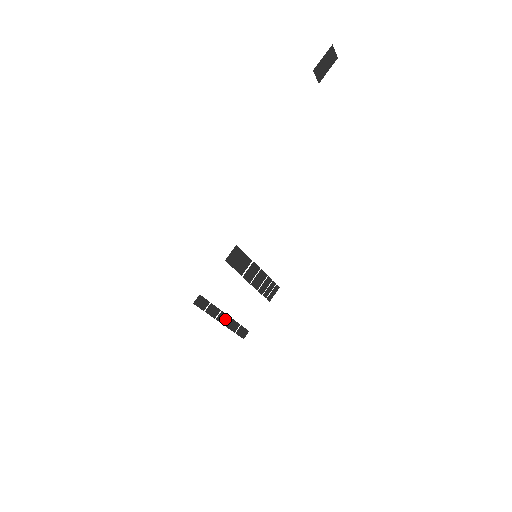
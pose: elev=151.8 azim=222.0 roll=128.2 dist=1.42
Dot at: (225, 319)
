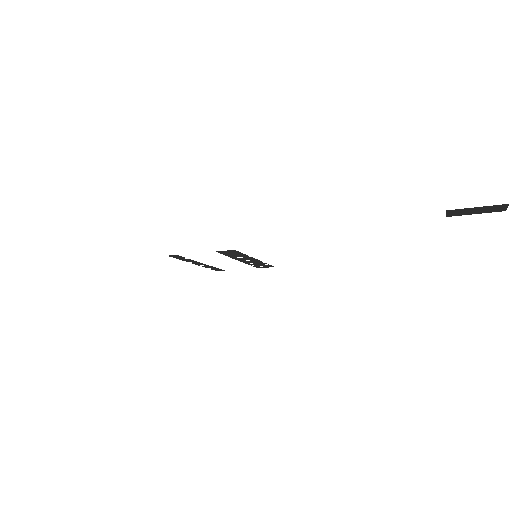
Dot at: (201, 264)
